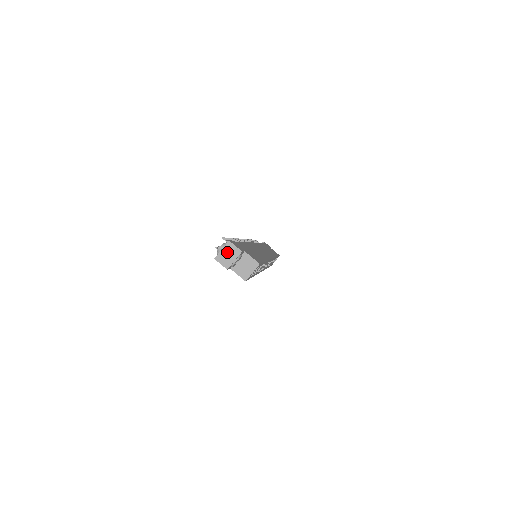
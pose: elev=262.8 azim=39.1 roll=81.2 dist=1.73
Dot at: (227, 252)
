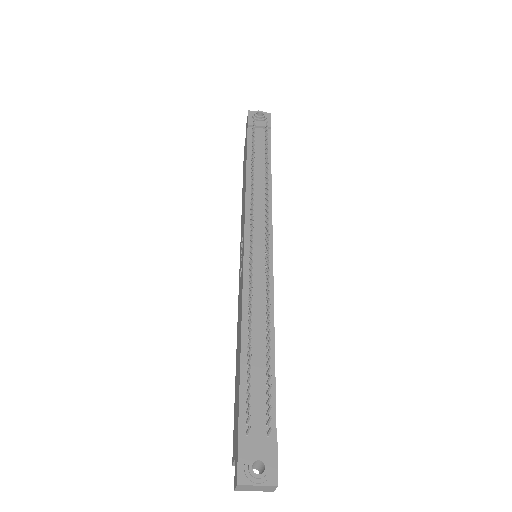
Dot at: (259, 488)
